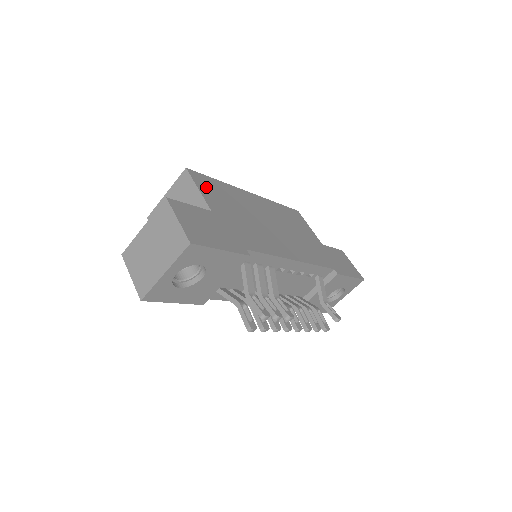
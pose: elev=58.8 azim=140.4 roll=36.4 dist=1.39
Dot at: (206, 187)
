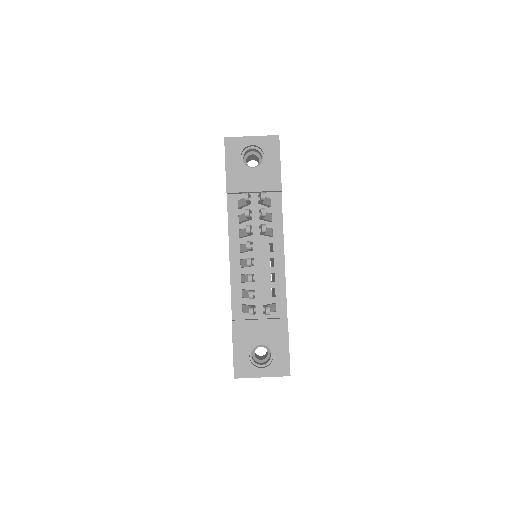
Dot at: occluded
